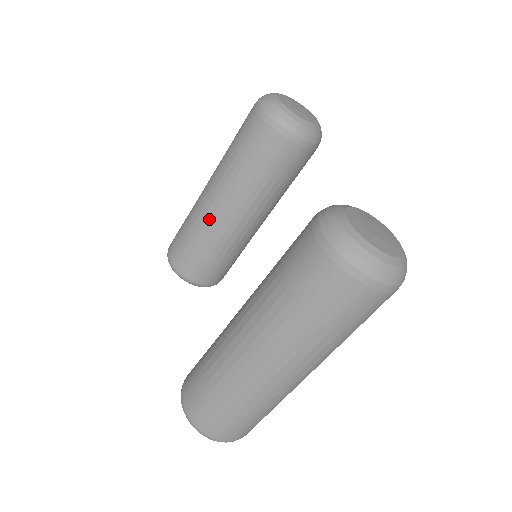
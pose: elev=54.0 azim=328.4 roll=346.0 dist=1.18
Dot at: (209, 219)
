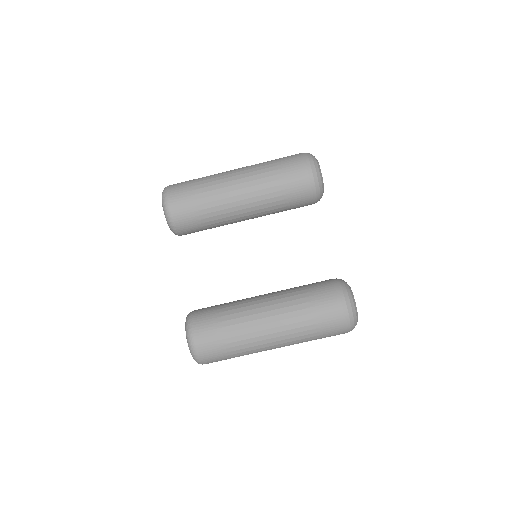
Dot at: (228, 208)
